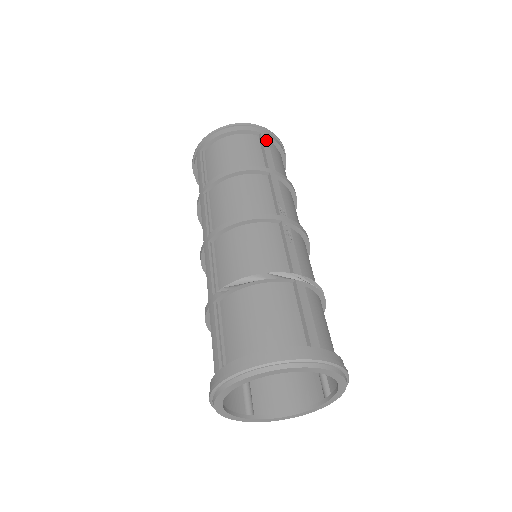
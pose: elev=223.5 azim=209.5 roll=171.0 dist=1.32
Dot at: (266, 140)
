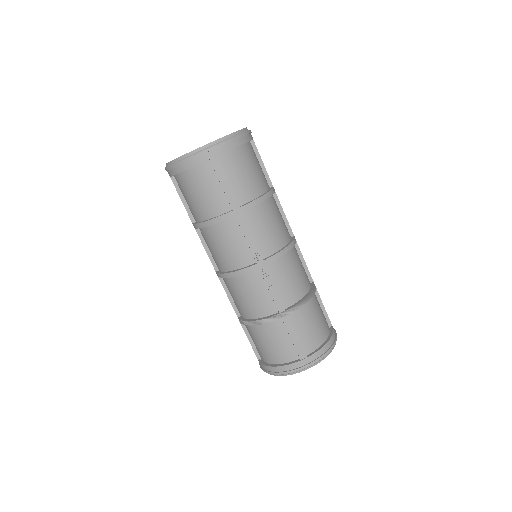
Dot at: (218, 166)
